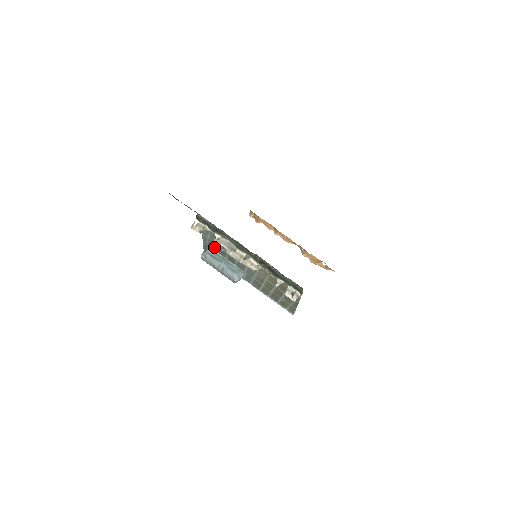
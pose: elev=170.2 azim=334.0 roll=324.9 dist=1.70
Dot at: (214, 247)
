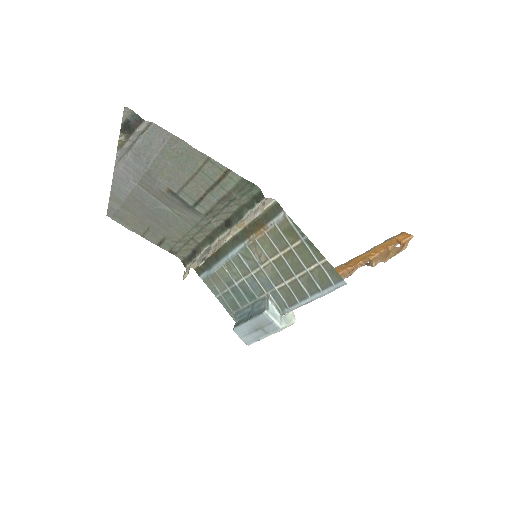
Dot at: (234, 303)
